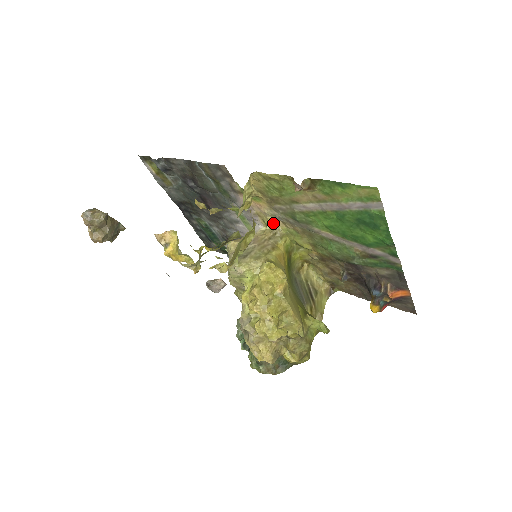
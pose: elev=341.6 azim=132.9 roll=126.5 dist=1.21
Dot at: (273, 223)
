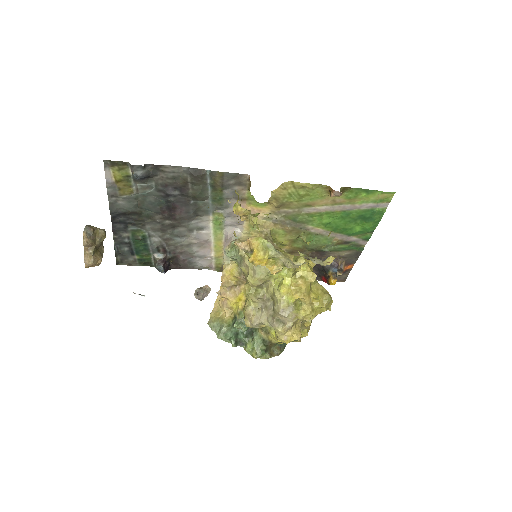
Dot at: (265, 225)
